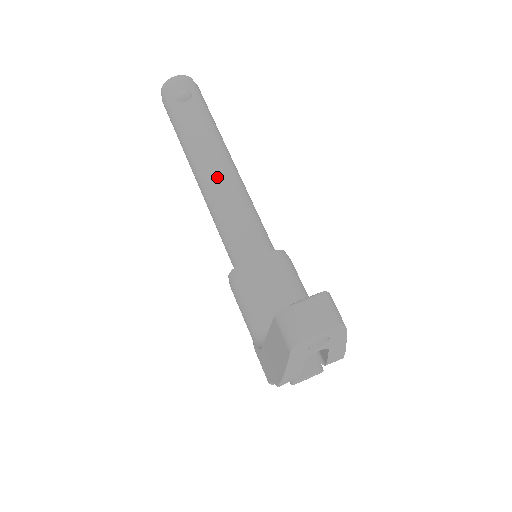
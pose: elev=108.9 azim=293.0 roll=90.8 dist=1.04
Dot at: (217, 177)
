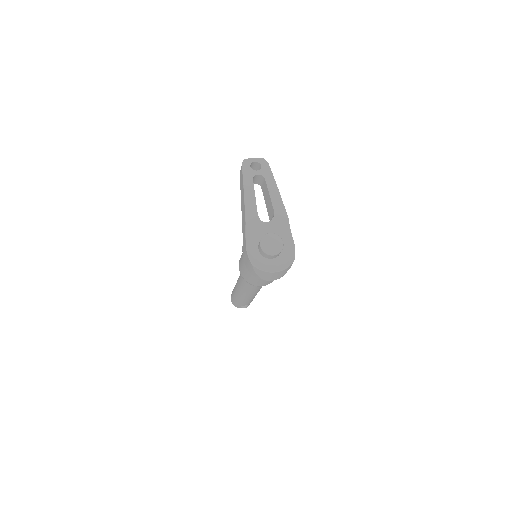
Dot at: occluded
